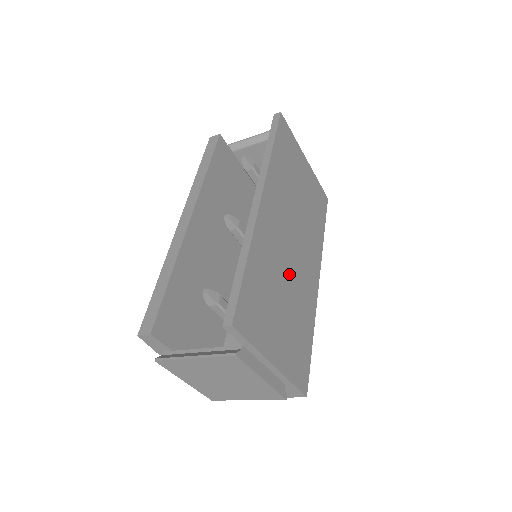
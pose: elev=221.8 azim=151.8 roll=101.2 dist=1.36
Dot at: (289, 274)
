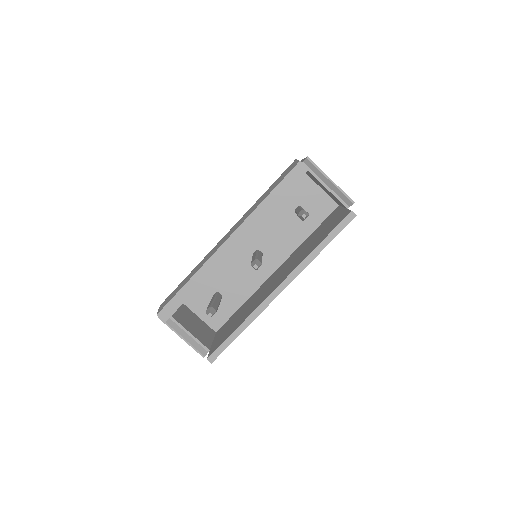
Dot at: occluded
